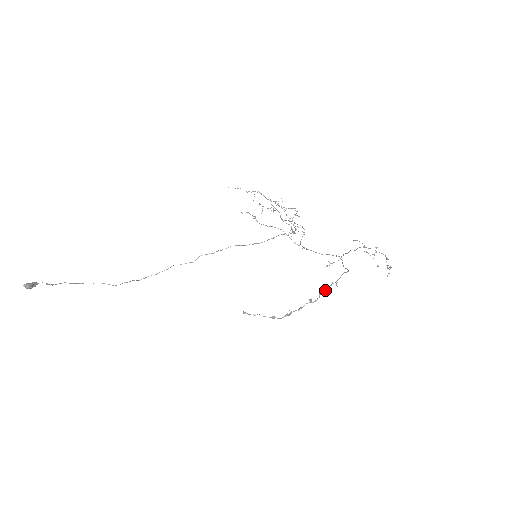
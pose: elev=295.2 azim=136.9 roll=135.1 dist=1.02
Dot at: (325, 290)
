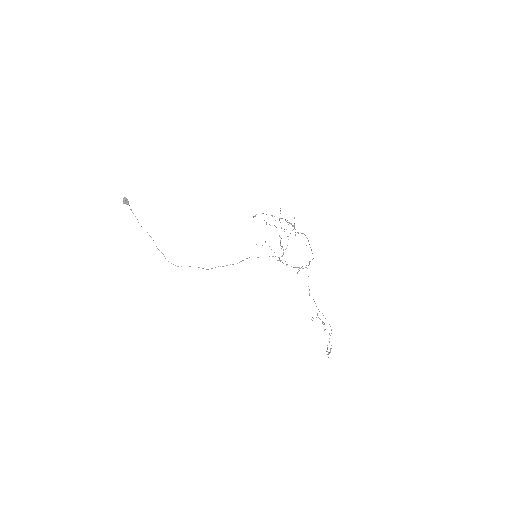
Dot at: (302, 233)
